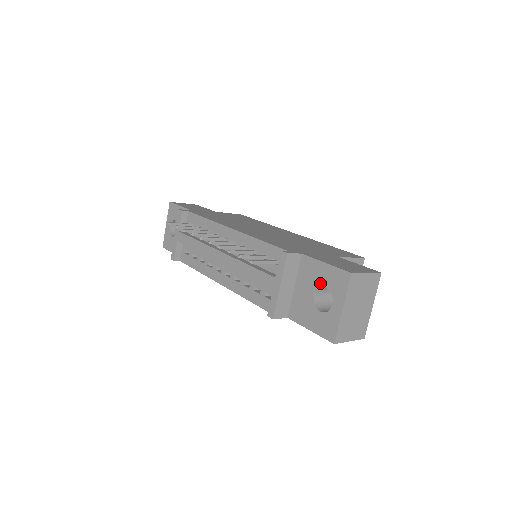
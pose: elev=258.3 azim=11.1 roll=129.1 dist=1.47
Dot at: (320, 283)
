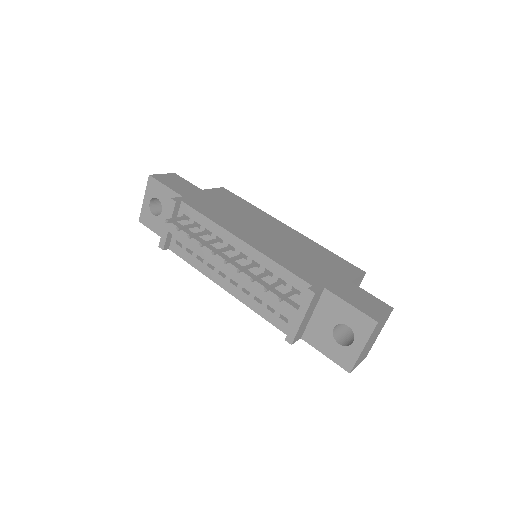
Dot at: (342, 320)
